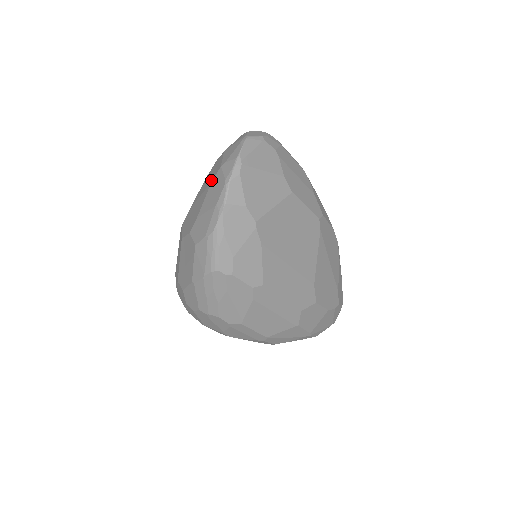
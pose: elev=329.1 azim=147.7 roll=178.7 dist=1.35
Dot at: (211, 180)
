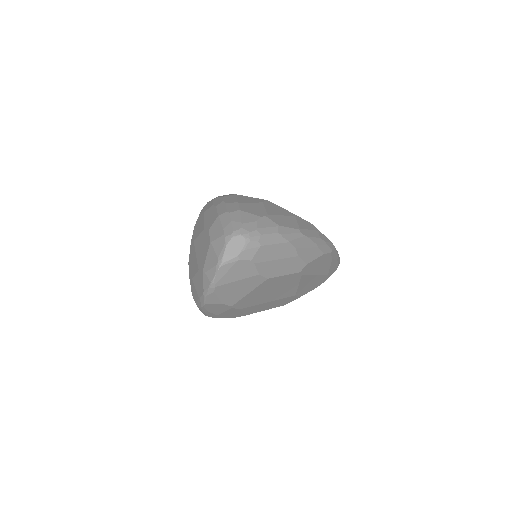
Dot at: (199, 266)
